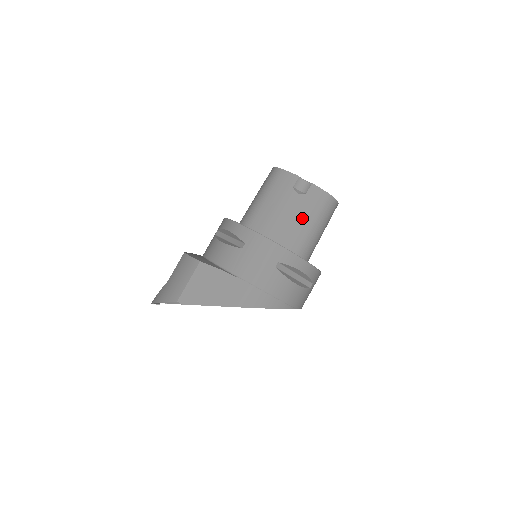
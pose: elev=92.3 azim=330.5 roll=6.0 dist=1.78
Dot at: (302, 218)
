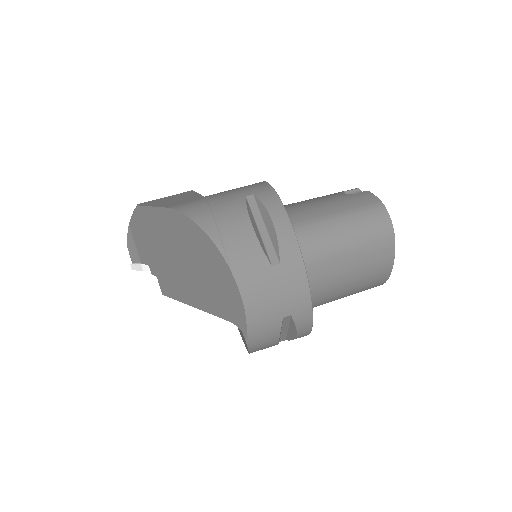
Dot at: (328, 205)
